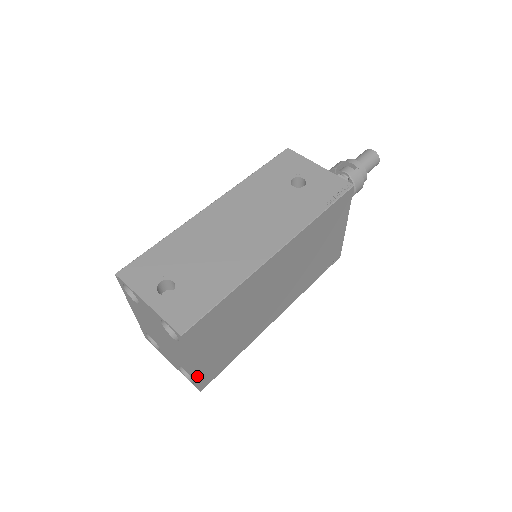
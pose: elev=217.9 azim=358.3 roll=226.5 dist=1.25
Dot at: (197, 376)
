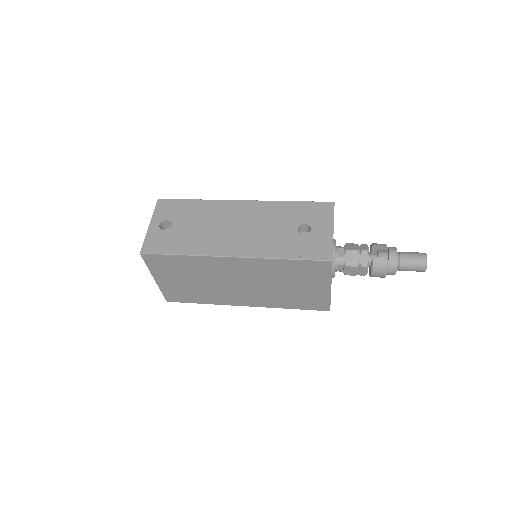
Dot at: (161, 289)
